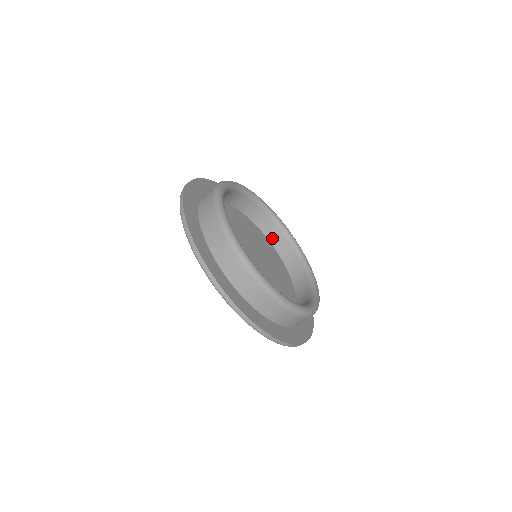
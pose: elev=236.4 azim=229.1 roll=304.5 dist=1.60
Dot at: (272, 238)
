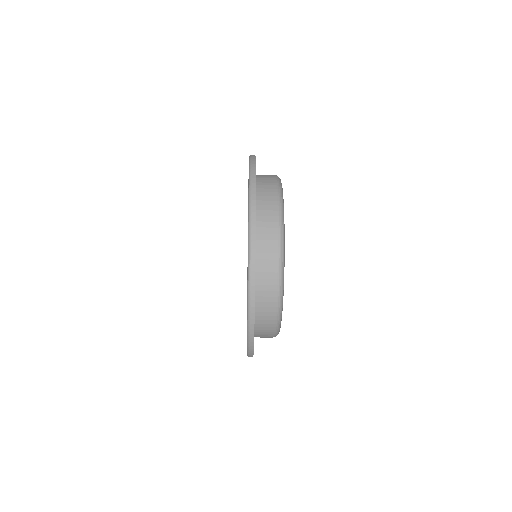
Dot at: occluded
